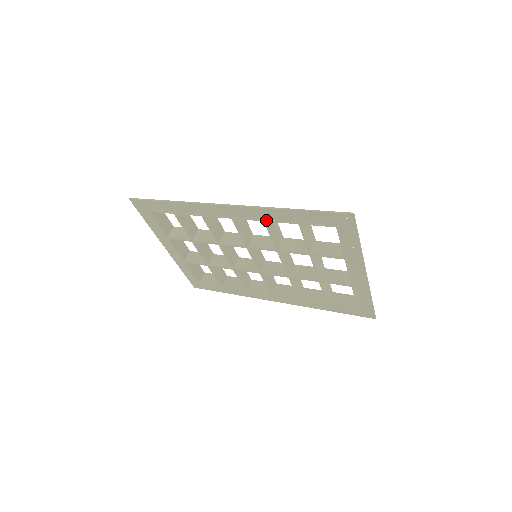
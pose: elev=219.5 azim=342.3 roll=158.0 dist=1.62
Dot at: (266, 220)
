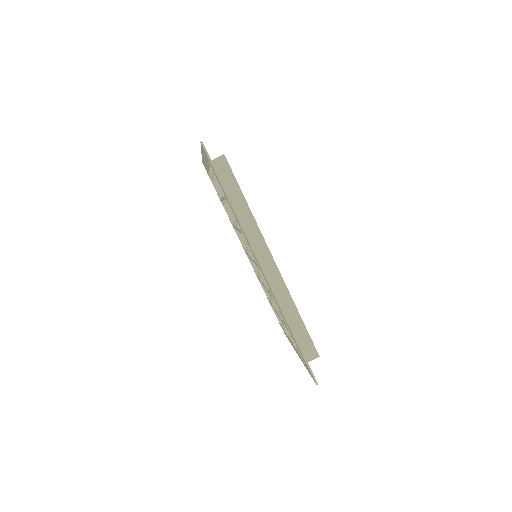
Dot at: (275, 302)
